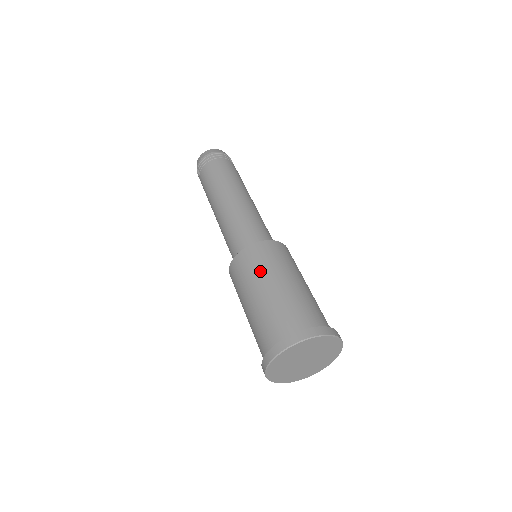
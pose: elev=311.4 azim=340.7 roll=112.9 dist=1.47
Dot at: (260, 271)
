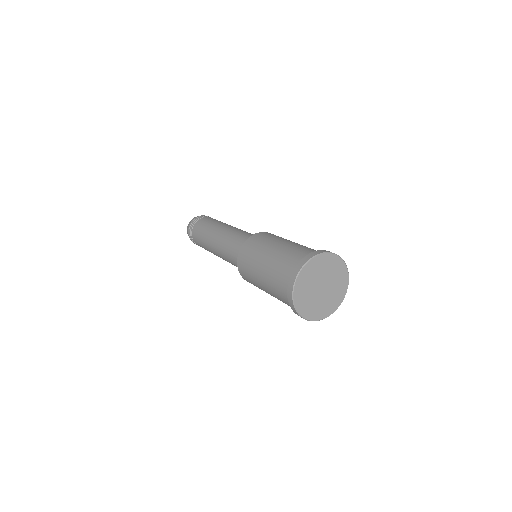
Dot at: (269, 240)
